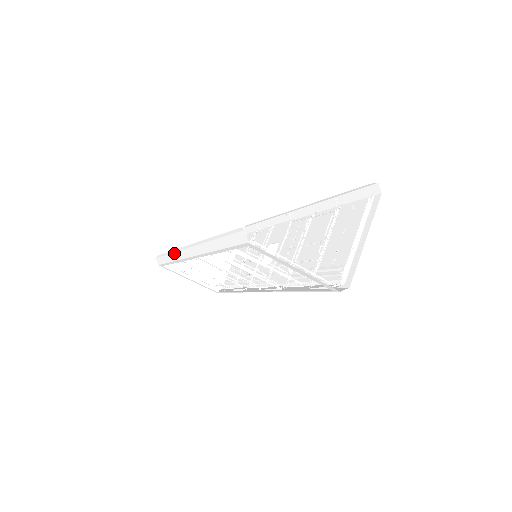
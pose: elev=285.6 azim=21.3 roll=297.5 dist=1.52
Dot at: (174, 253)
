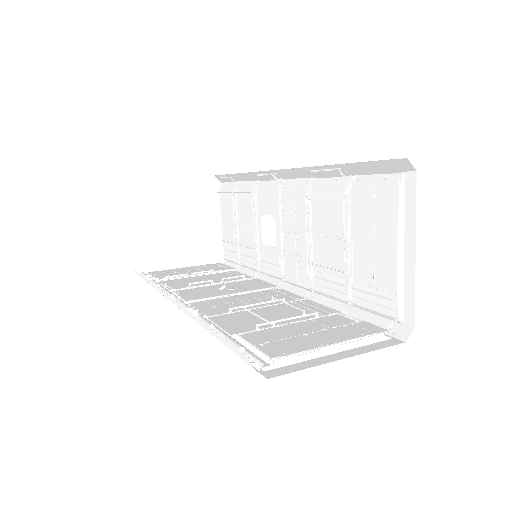
Dot at: occluded
